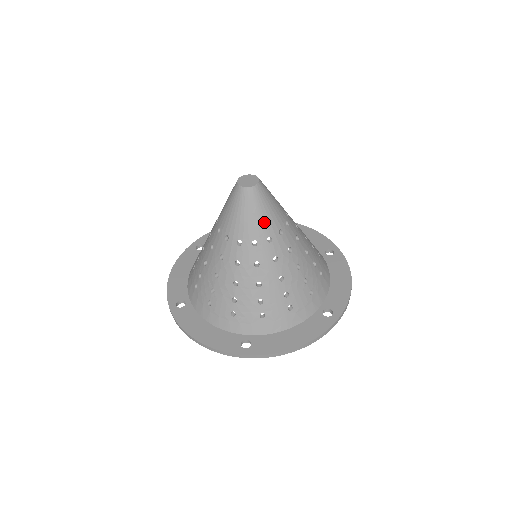
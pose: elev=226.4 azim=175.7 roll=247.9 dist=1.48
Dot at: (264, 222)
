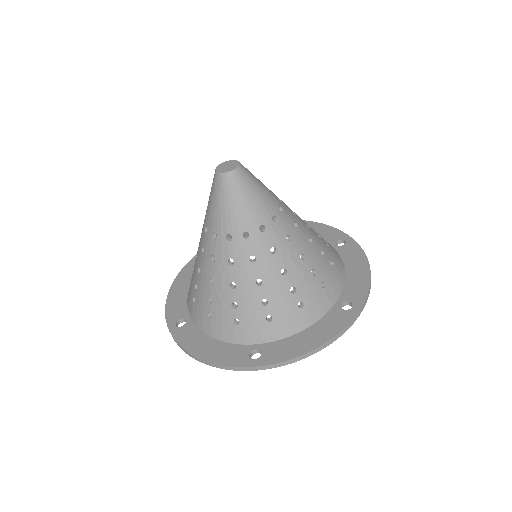
Dot at: (252, 209)
